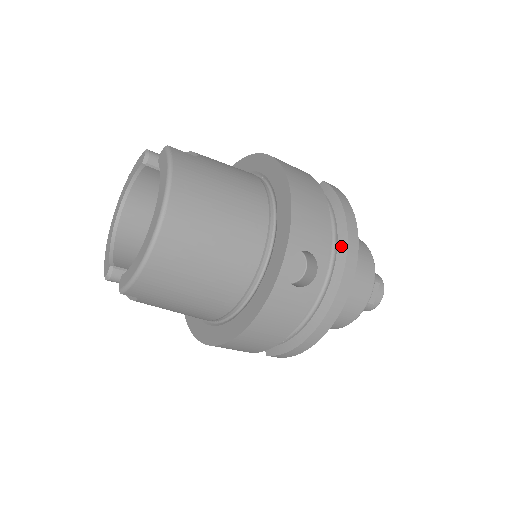
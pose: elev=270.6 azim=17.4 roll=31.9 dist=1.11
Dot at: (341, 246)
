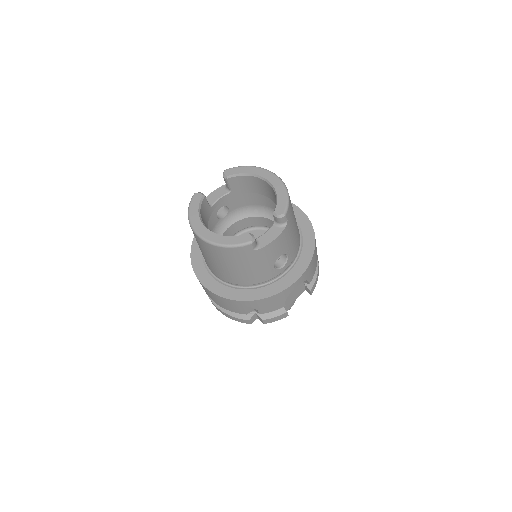
Dot at: occluded
